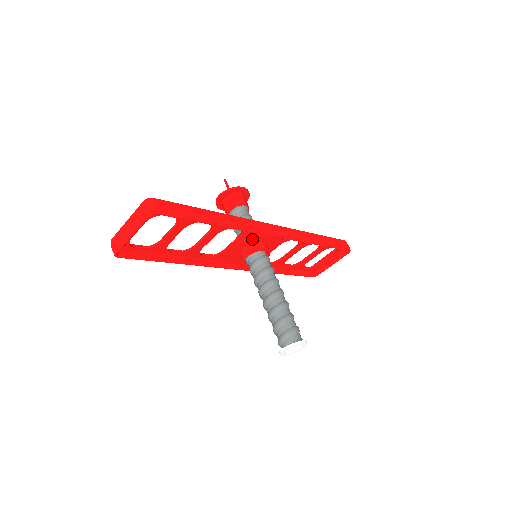
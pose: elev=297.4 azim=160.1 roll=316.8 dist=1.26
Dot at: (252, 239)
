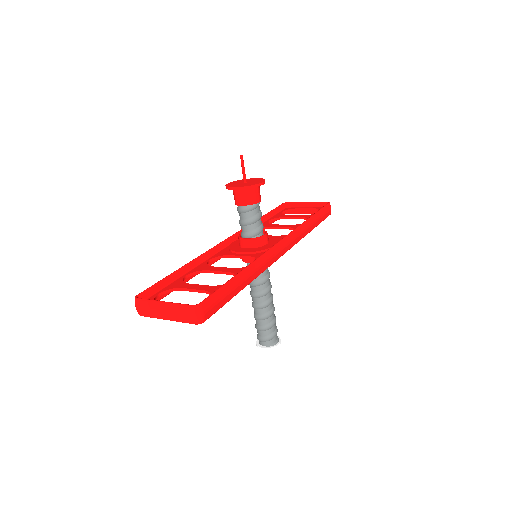
Dot at: occluded
